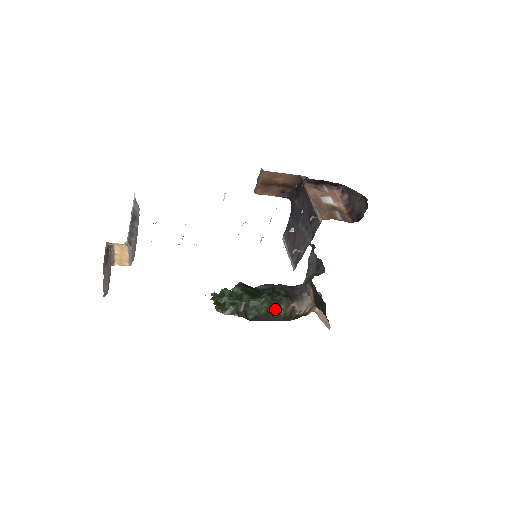
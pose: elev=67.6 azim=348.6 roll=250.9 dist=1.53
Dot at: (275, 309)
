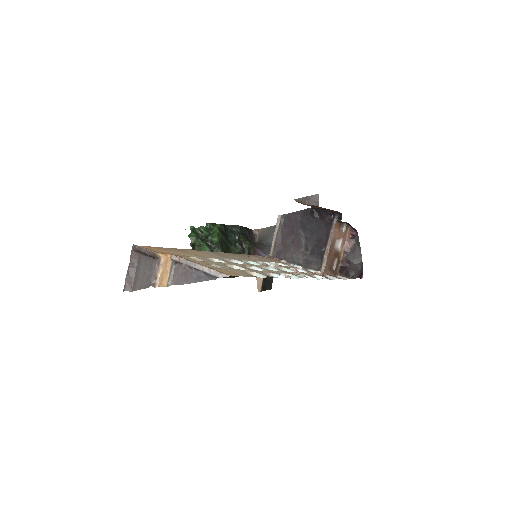
Dot at: occluded
